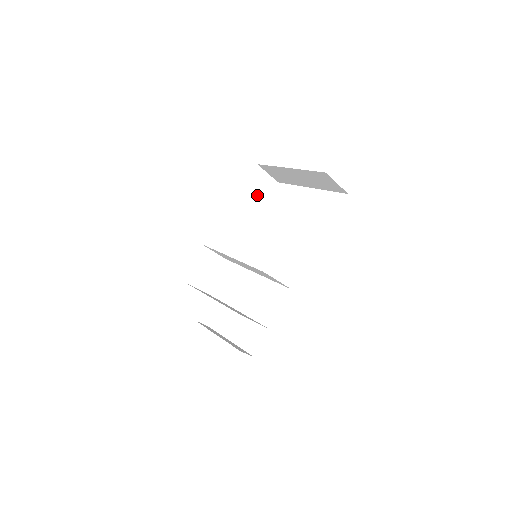
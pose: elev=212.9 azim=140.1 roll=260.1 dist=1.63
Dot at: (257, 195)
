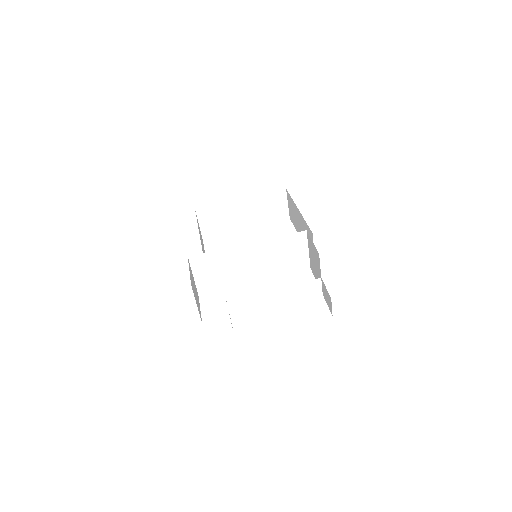
Dot at: occluded
